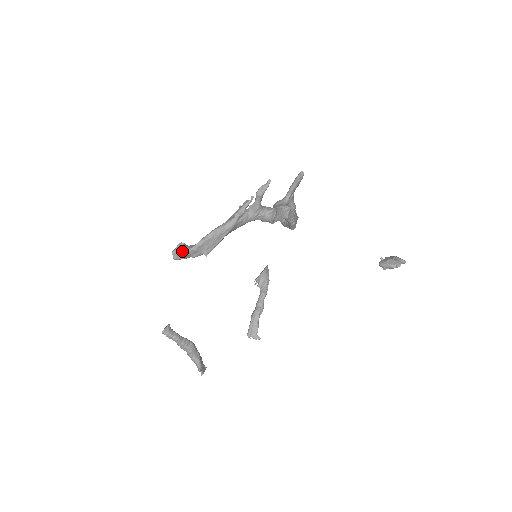
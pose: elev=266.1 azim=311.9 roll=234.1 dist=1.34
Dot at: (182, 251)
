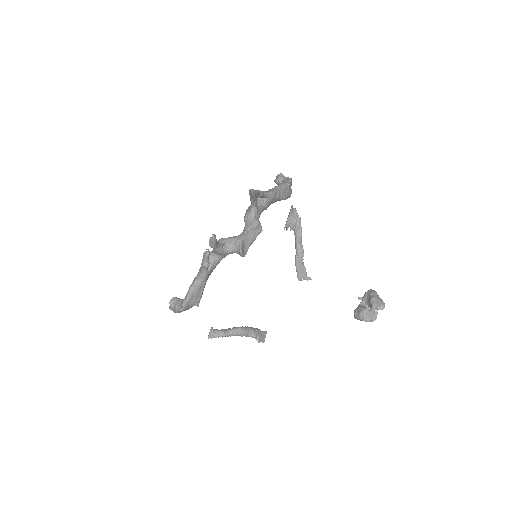
Dot at: (175, 310)
